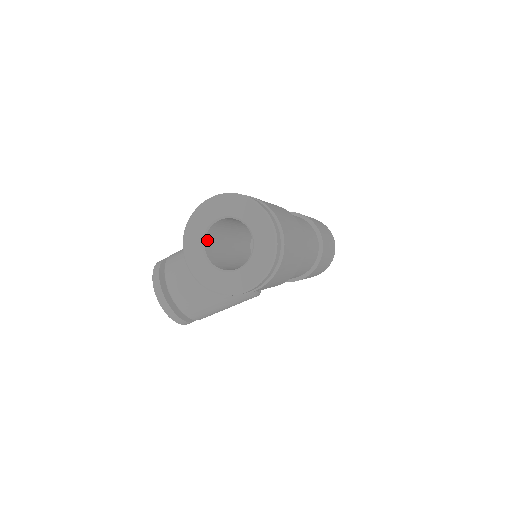
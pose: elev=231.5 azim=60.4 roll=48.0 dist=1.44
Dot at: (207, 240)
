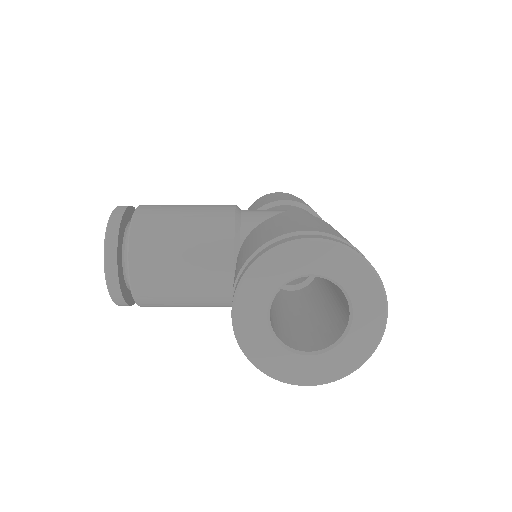
Dot at: (276, 291)
